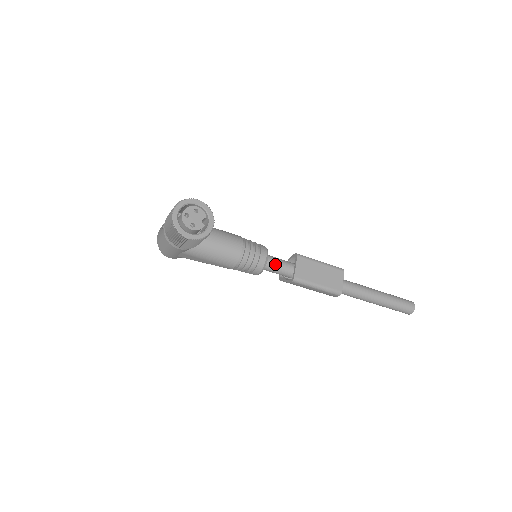
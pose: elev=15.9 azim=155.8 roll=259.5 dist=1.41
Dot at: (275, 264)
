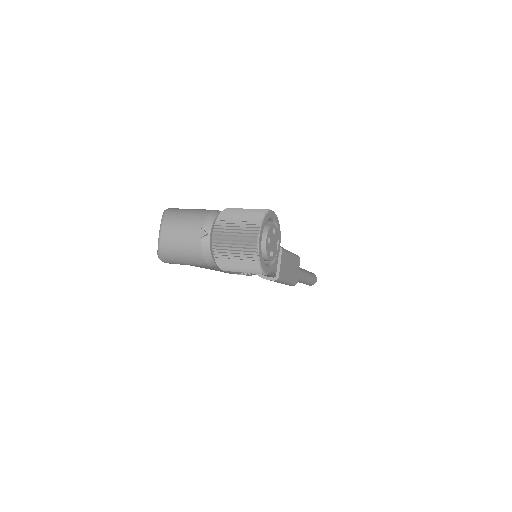
Dot at: occluded
